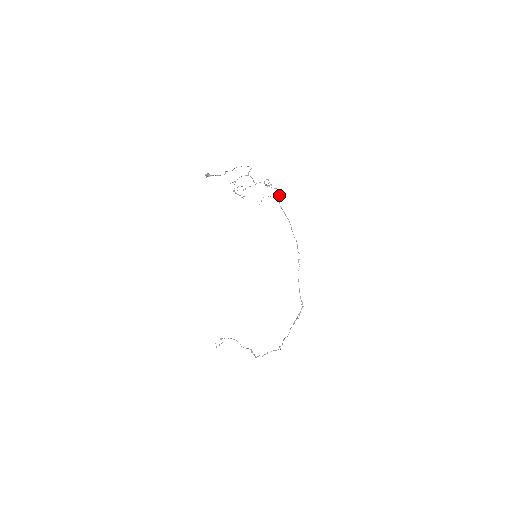
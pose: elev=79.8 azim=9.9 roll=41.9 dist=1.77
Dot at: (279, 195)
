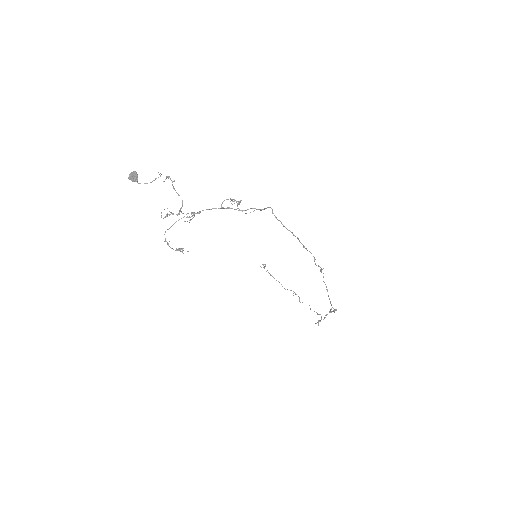
Dot at: (261, 209)
